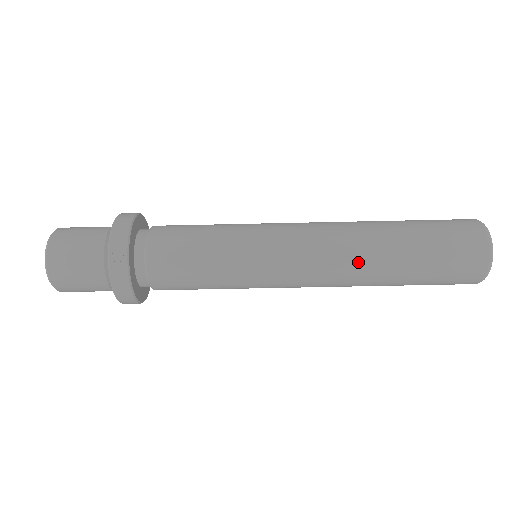
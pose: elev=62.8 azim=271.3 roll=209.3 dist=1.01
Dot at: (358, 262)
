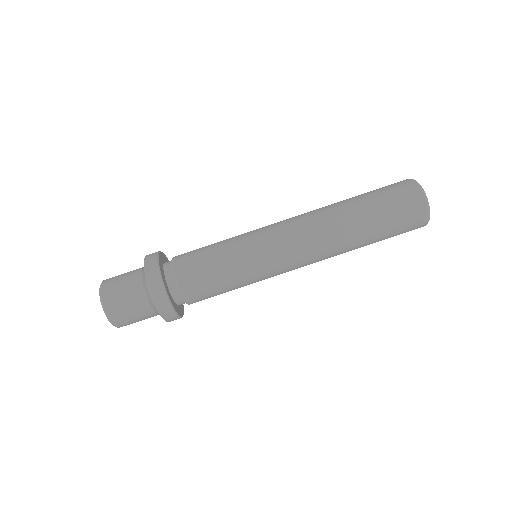
Dot at: (328, 225)
